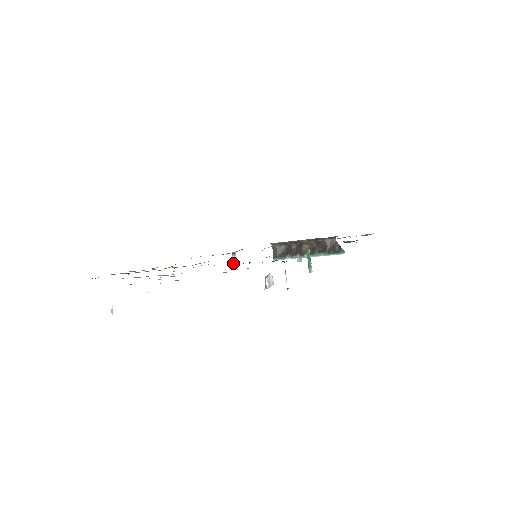
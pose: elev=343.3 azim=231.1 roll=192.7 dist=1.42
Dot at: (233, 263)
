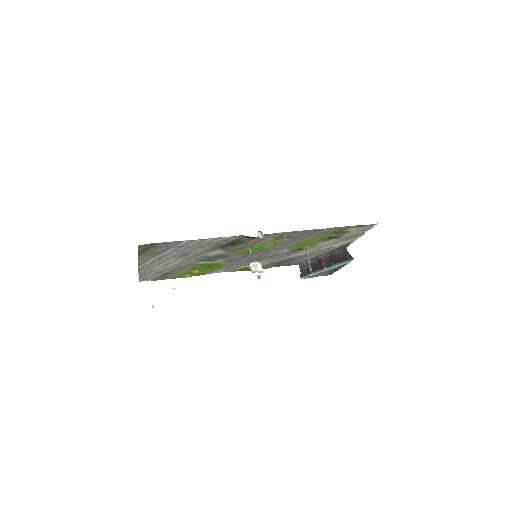
Dot at: (258, 277)
